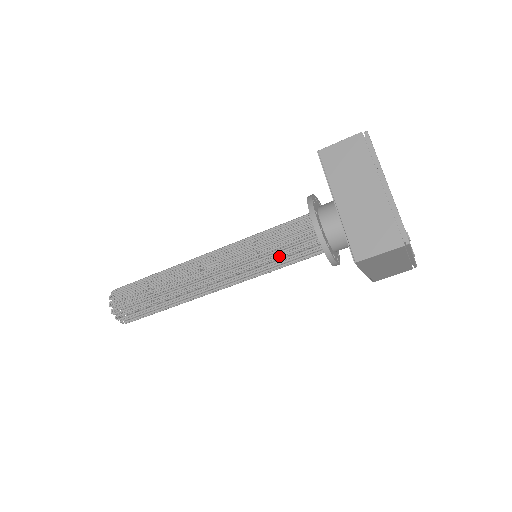
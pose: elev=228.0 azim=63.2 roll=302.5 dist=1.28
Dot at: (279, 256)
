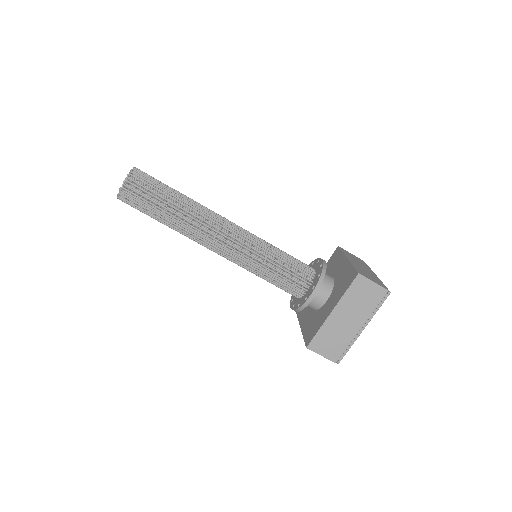
Dot at: (283, 260)
